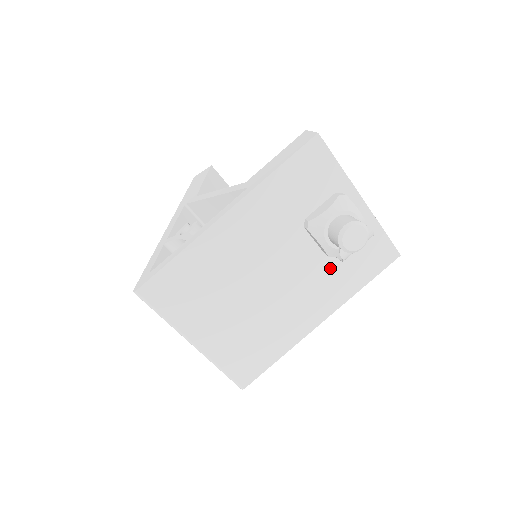
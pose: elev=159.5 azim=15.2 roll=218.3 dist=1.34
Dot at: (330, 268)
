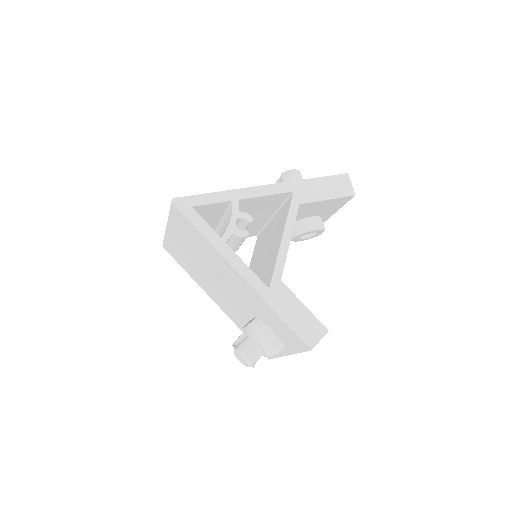
Dot at: (244, 320)
